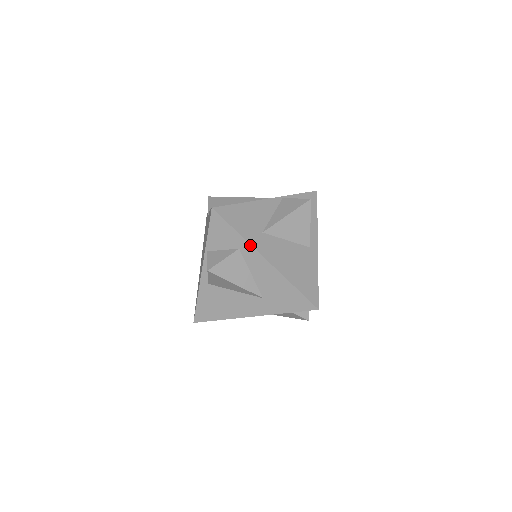
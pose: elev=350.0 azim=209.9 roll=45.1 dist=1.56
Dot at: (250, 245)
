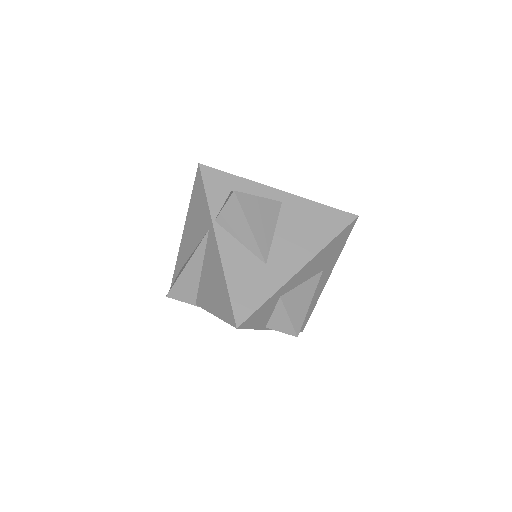
Dot at: (283, 286)
